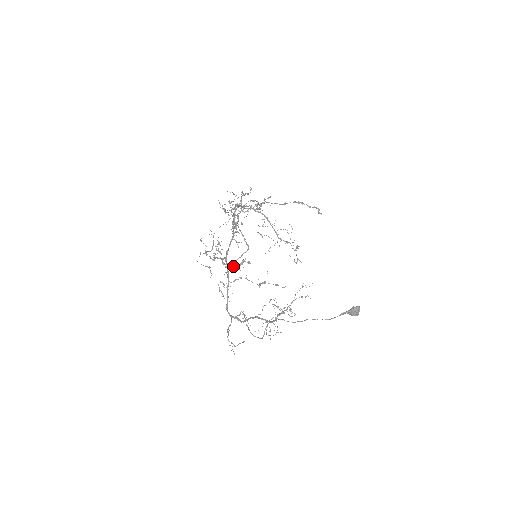
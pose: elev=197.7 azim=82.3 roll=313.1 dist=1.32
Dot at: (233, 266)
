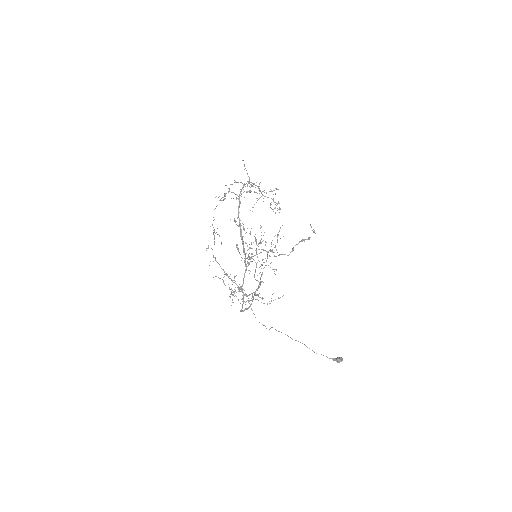
Dot at: occluded
